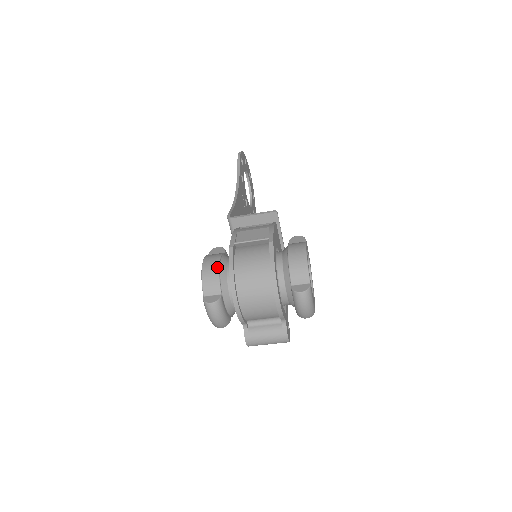
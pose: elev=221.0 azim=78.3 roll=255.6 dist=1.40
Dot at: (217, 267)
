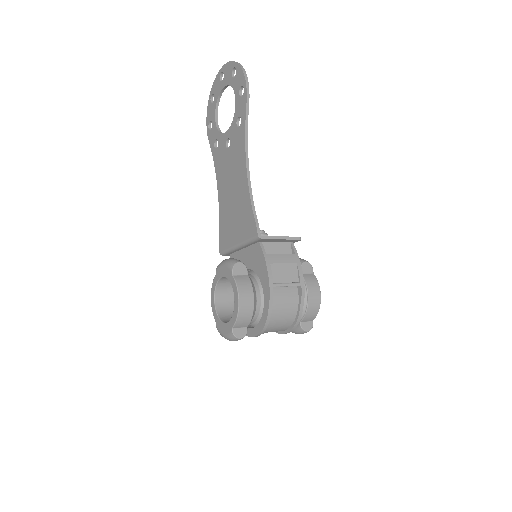
Dot at: (253, 307)
